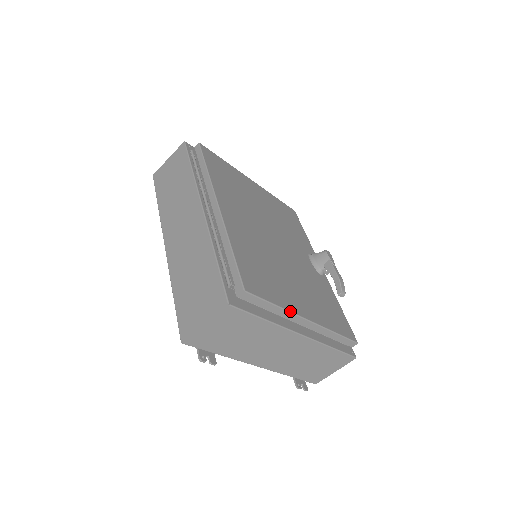
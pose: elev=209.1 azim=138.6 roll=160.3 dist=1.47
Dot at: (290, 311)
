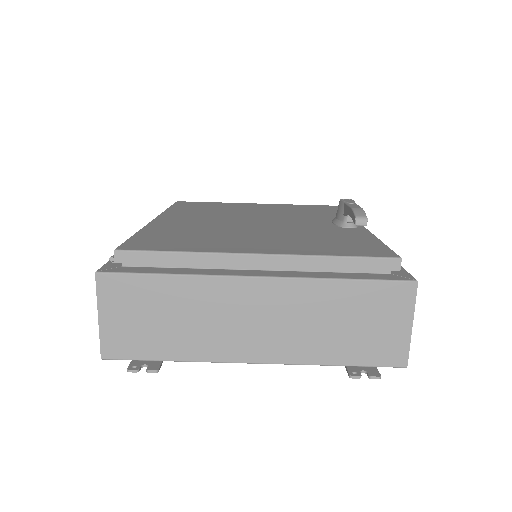
Dot at: (210, 252)
